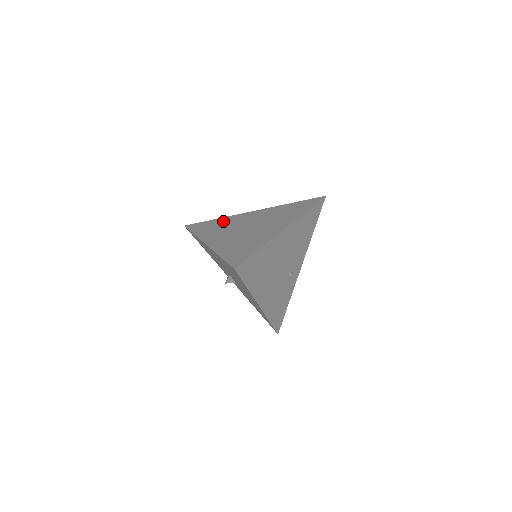
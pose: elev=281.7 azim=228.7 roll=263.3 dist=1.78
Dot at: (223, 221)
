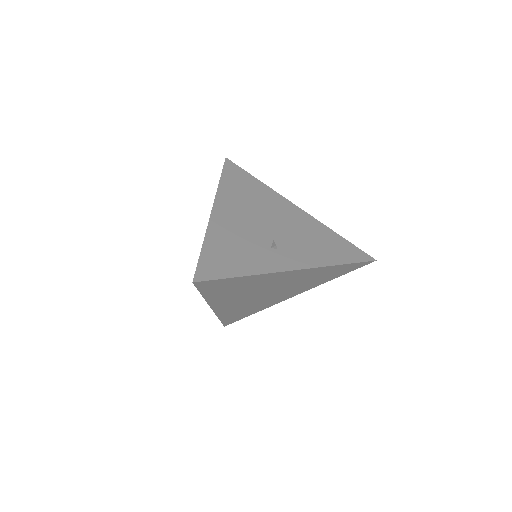
Dot at: occluded
